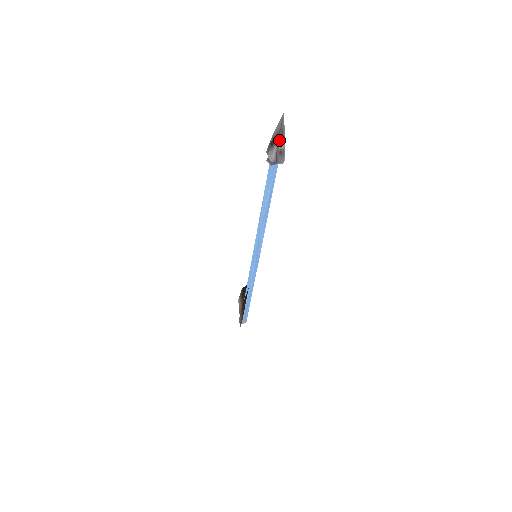
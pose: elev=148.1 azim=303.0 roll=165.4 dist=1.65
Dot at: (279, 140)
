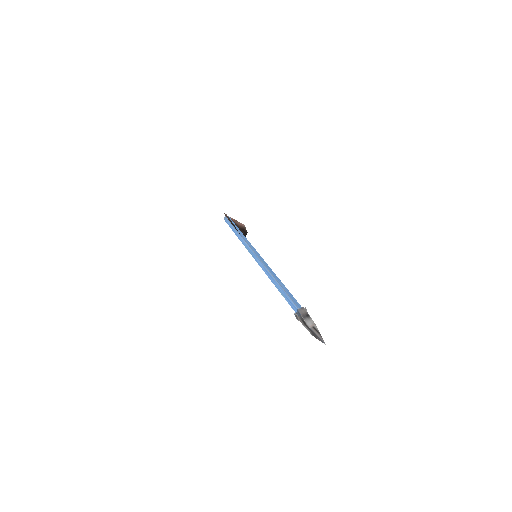
Dot at: (312, 335)
